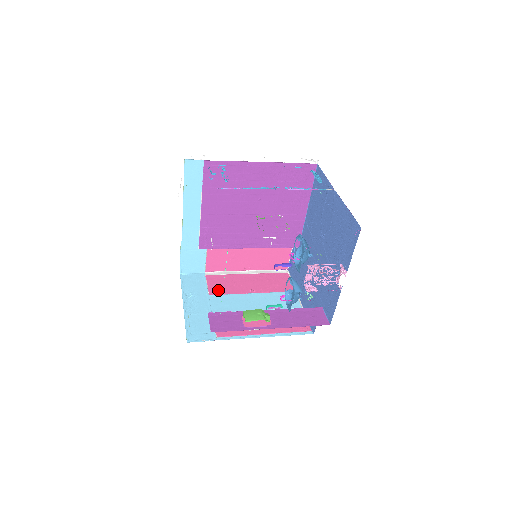
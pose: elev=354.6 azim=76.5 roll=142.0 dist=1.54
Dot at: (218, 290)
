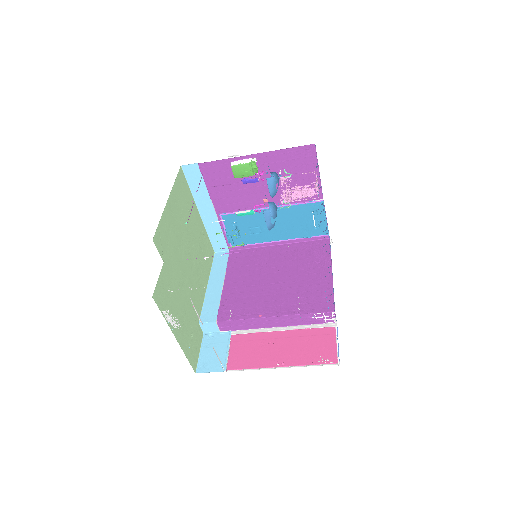
Dot at: occluded
